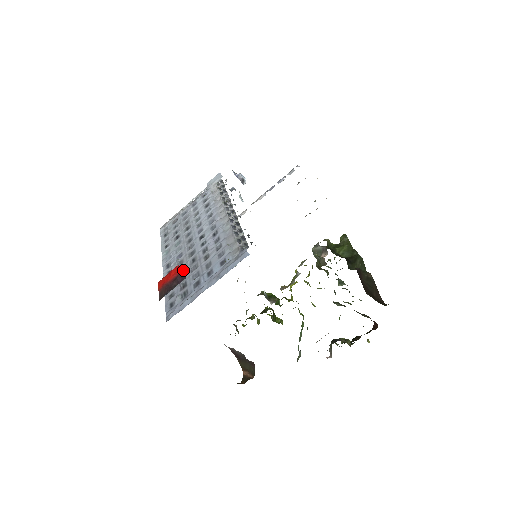
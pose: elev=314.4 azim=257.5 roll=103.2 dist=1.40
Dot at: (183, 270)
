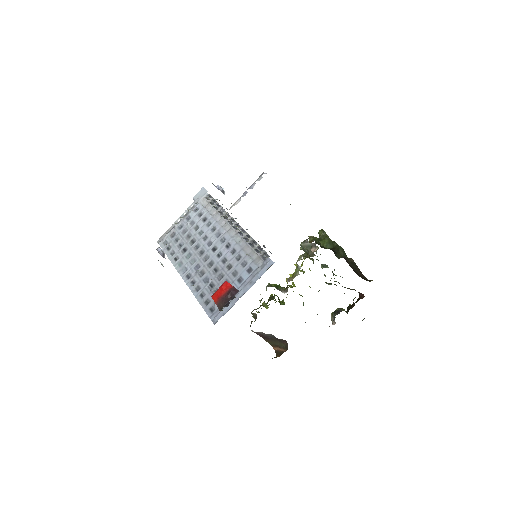
Dot at: (210, 280)
